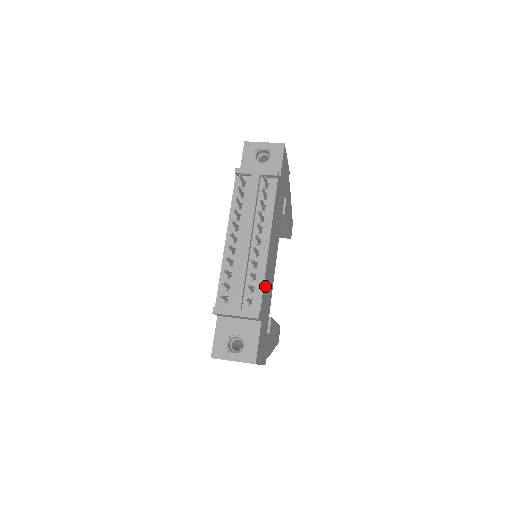
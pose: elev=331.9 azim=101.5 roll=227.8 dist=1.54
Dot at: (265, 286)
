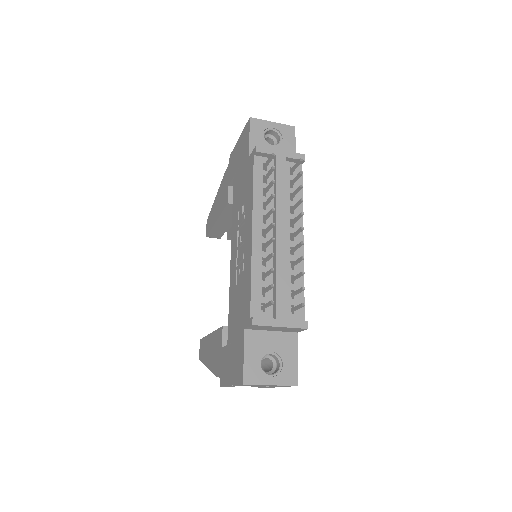
Dot at: occluded
